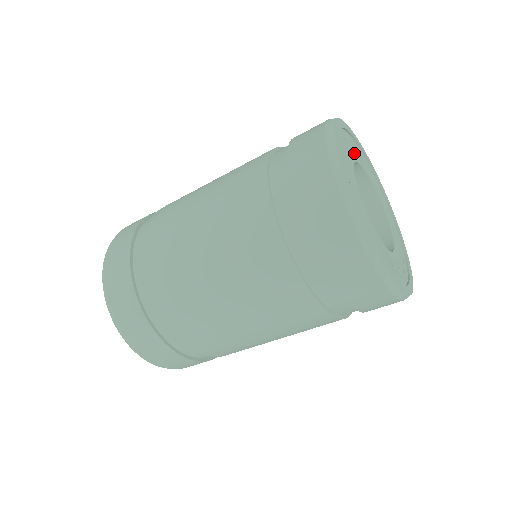
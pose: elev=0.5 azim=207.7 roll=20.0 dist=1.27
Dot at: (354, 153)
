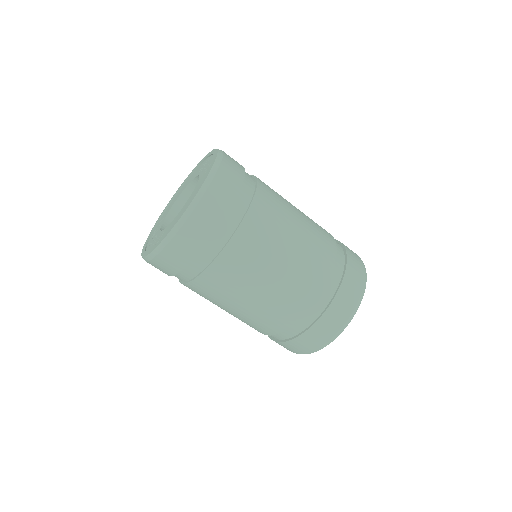
Dot at: occluded
